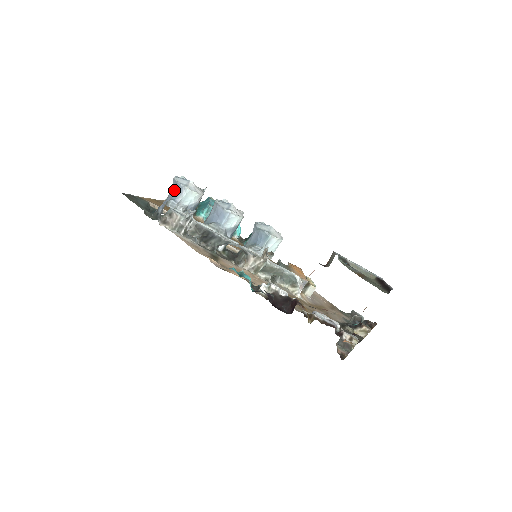
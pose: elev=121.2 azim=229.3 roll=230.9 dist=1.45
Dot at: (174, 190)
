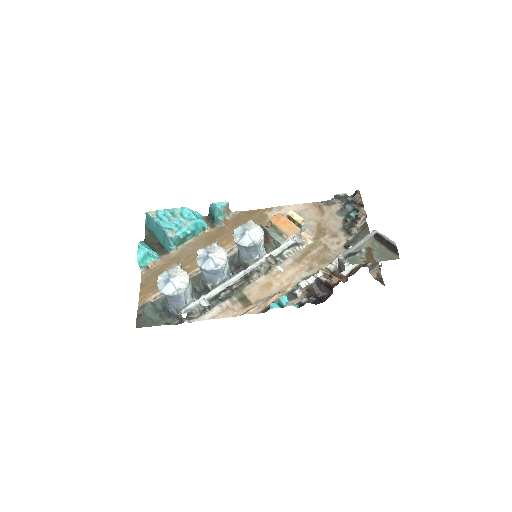
Dot at: (172, 299)
